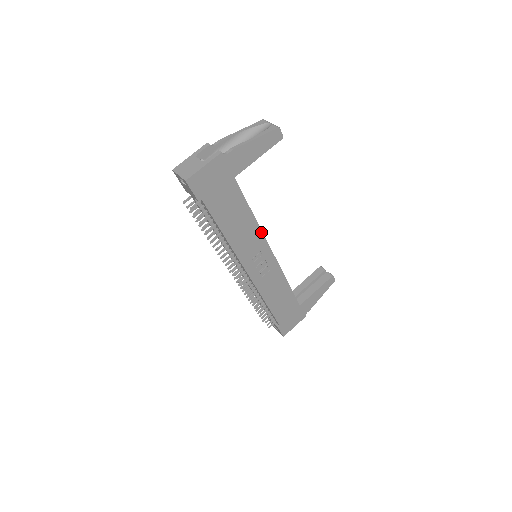
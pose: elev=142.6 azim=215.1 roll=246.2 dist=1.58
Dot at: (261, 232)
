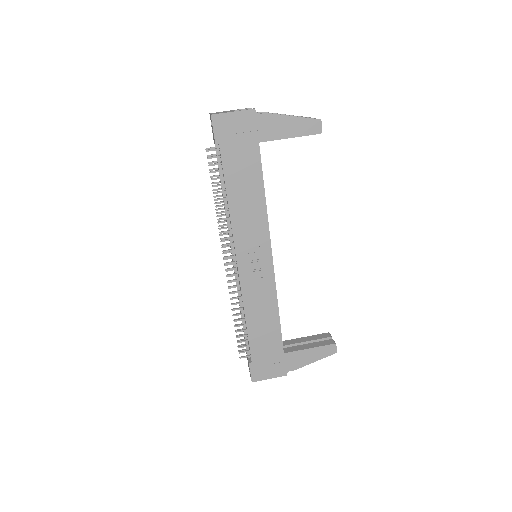
Dot at: (267, 223)
